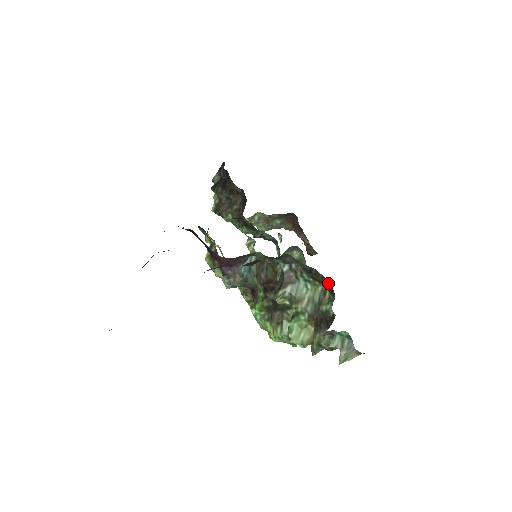
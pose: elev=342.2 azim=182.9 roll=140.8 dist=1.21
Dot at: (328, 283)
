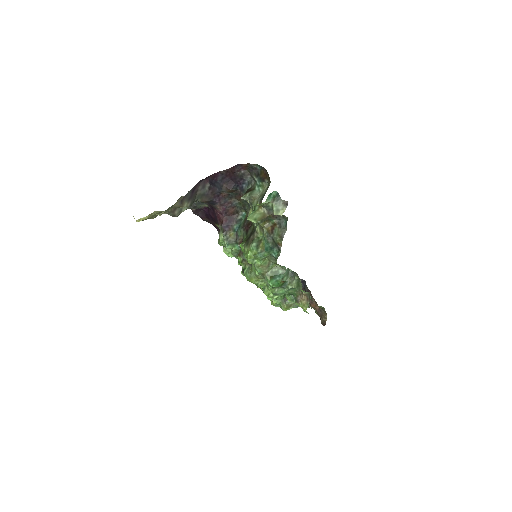
Dot at: (266, 173)
